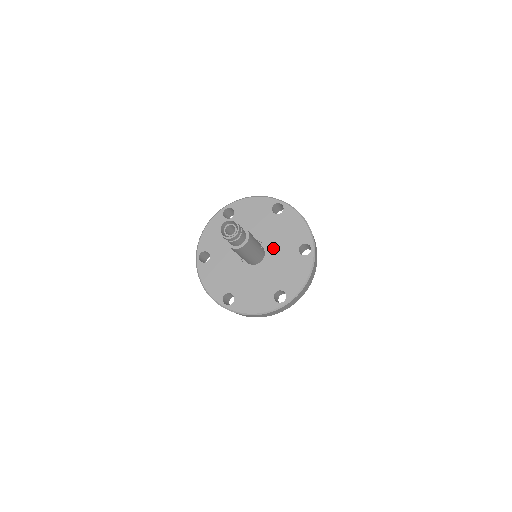
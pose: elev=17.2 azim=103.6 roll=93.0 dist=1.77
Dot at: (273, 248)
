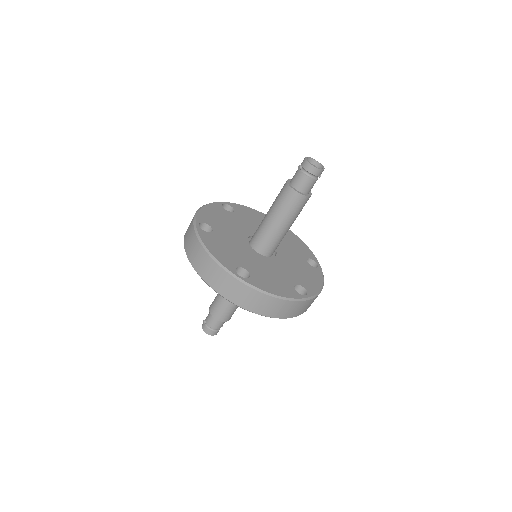
Dot at: (282, 250)
